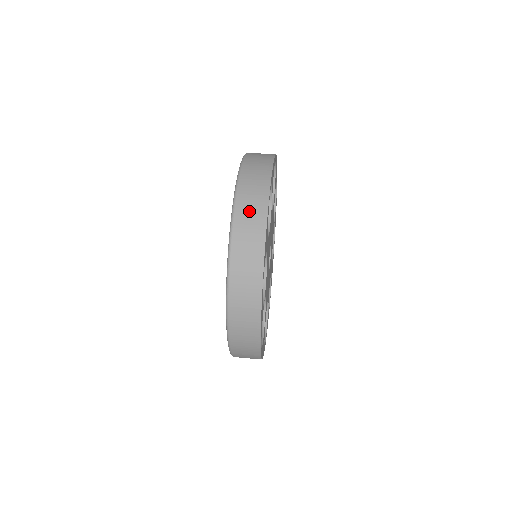
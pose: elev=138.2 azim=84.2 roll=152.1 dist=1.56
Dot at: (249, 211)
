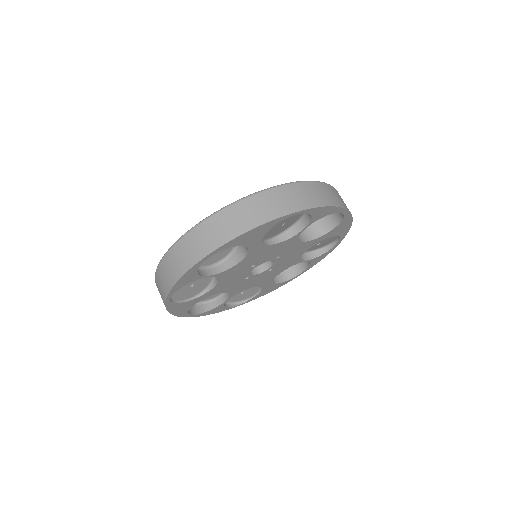
Dot at: occluded
